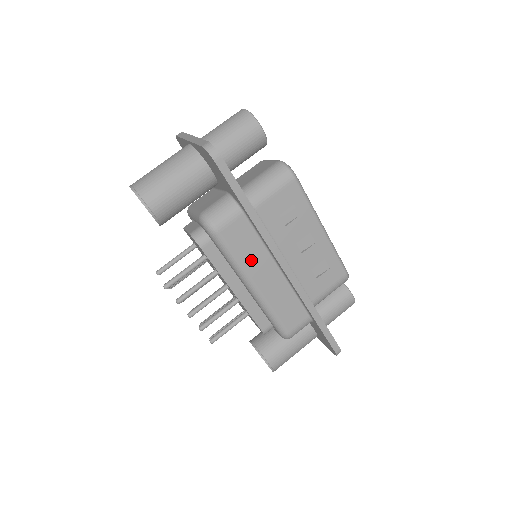
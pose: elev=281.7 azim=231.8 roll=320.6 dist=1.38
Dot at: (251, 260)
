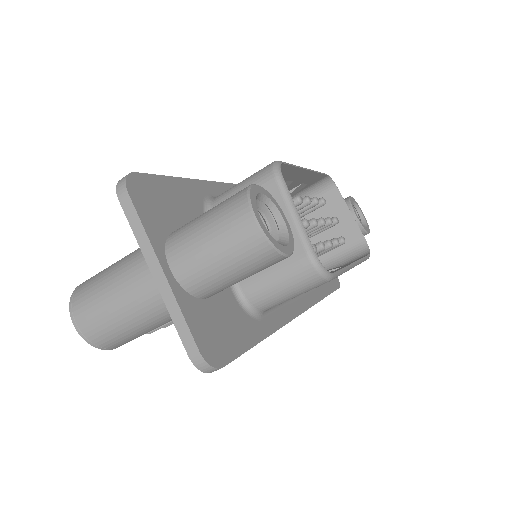
Dot at: occluded
